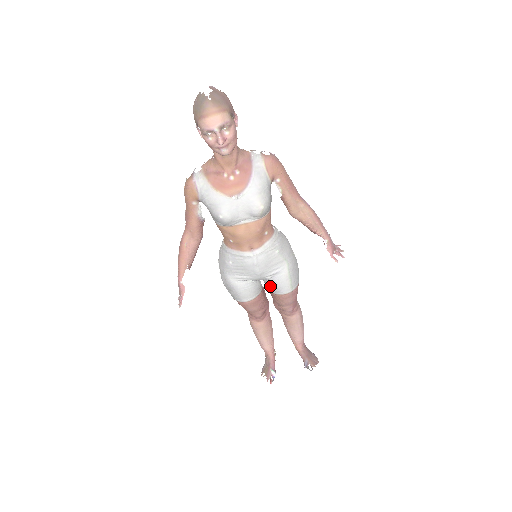
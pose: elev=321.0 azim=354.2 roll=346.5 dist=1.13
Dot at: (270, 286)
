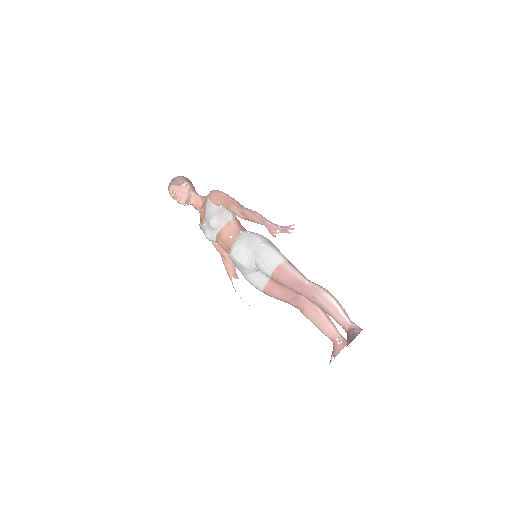
Dot at: occluded
